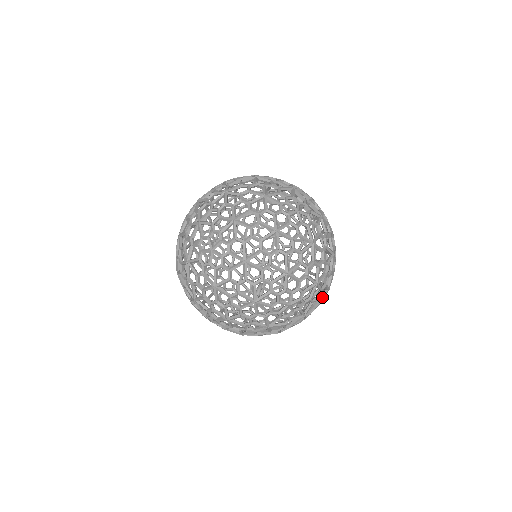
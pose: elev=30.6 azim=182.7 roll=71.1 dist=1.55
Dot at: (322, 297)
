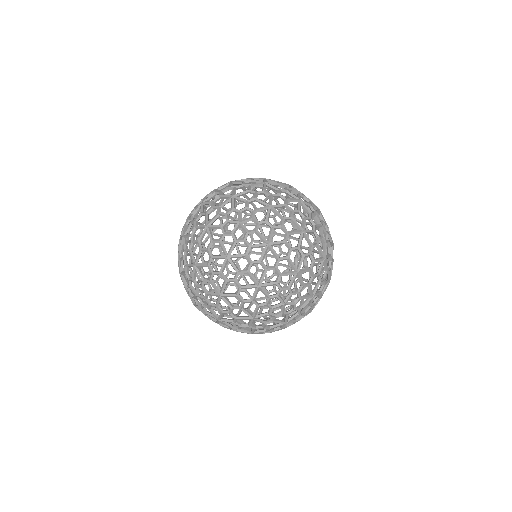
Dot at: (320, 271)
